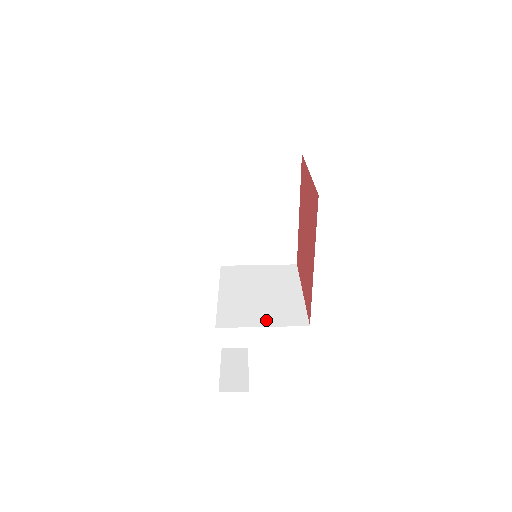
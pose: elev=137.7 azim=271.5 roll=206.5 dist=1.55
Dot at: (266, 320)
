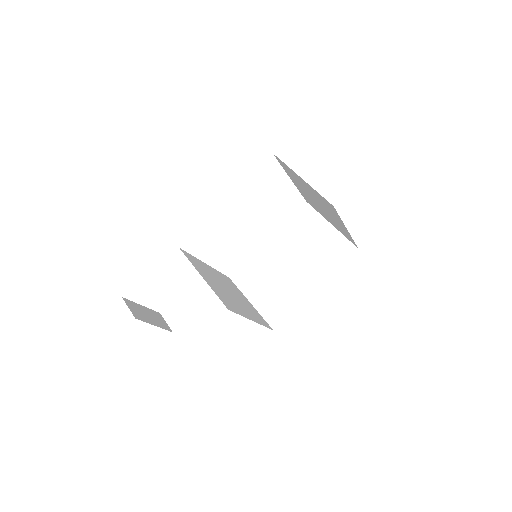
Dot at: (210, 282)
